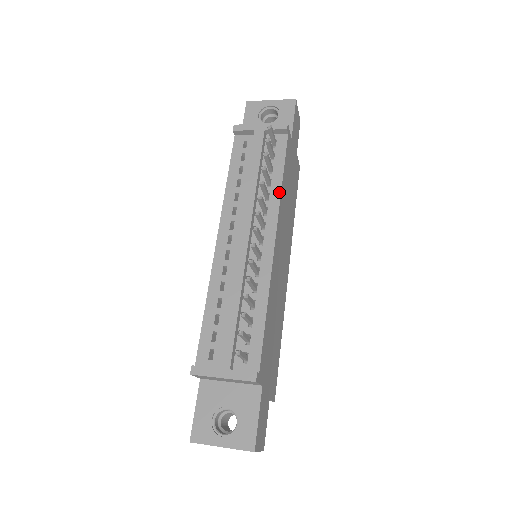
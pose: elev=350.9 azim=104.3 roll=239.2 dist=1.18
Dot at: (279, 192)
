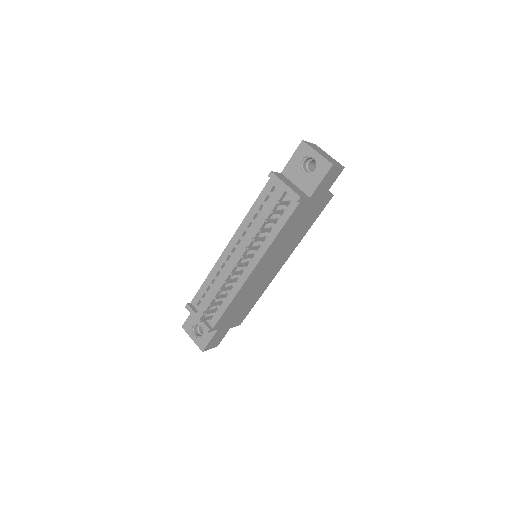
Dot at: (271, 241)
